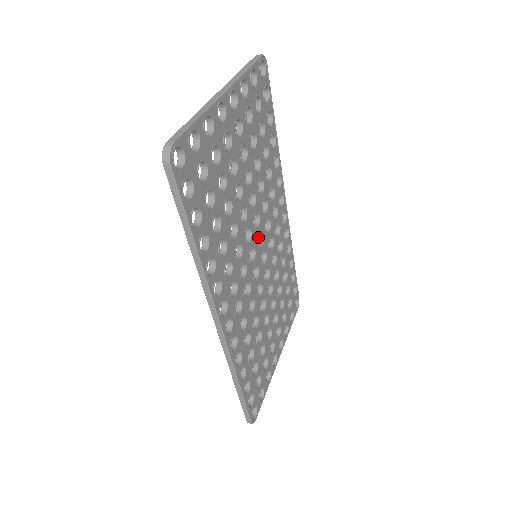
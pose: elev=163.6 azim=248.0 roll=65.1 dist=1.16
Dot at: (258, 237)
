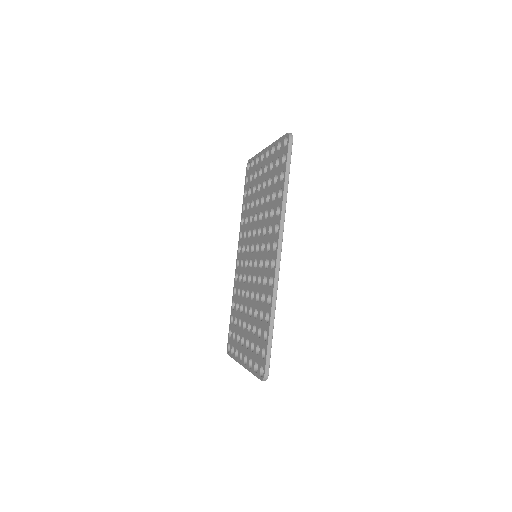
Dot at: occluded
